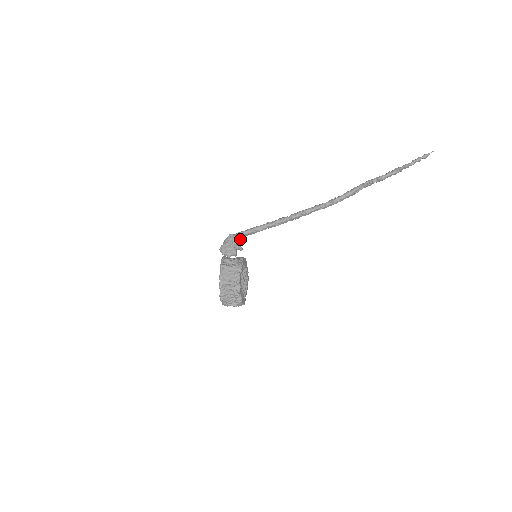
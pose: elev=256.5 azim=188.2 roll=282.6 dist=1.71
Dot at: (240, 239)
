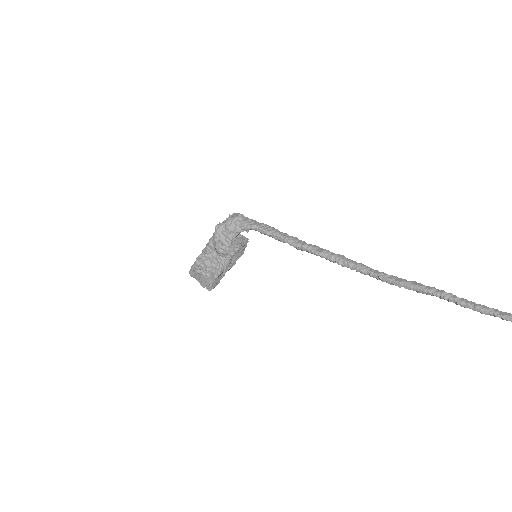
Dot at: occluded
